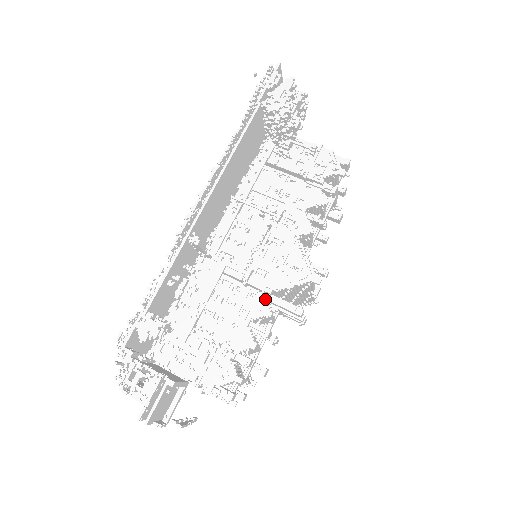
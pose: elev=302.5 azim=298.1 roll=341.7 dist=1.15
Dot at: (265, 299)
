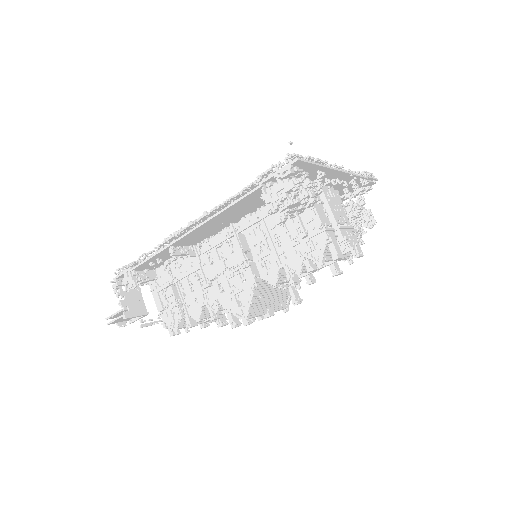
Dot at: occluded
